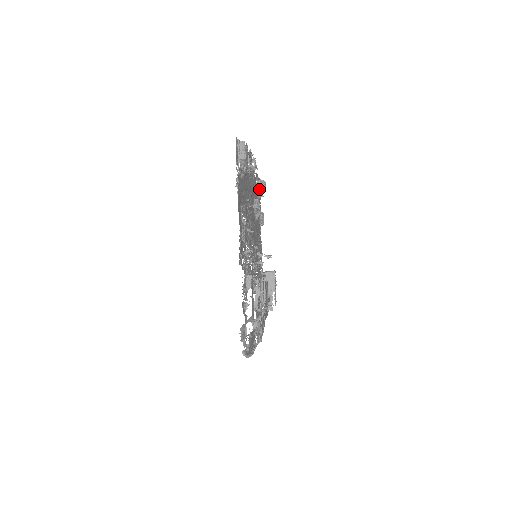
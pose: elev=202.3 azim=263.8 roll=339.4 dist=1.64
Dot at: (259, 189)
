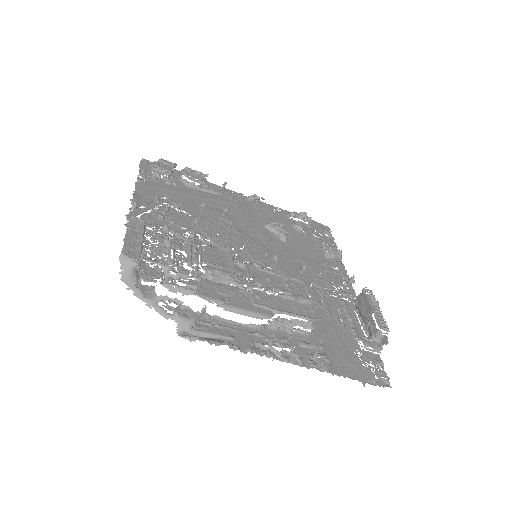
Dot at: (319, 229)
